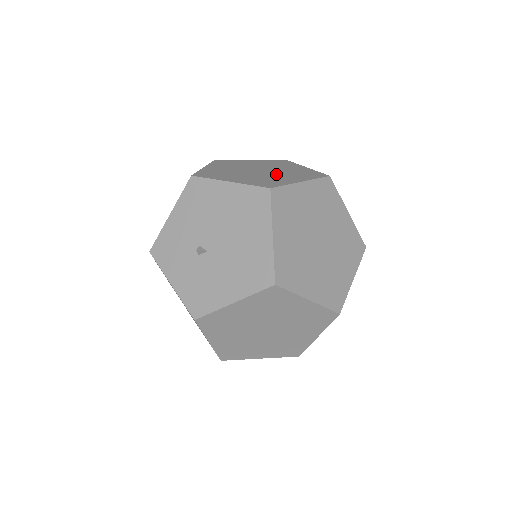
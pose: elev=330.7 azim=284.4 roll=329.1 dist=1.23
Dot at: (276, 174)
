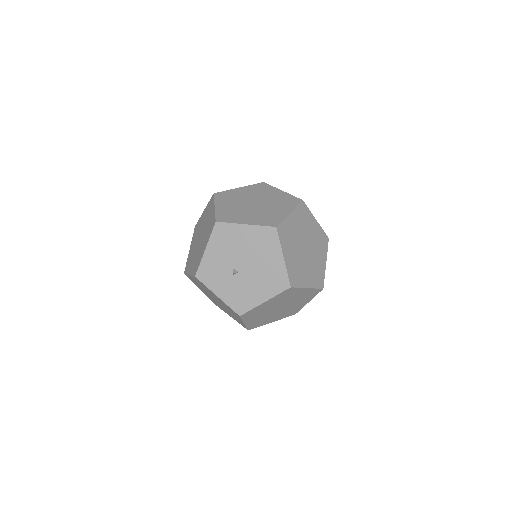
Dot at: (268, 206)
